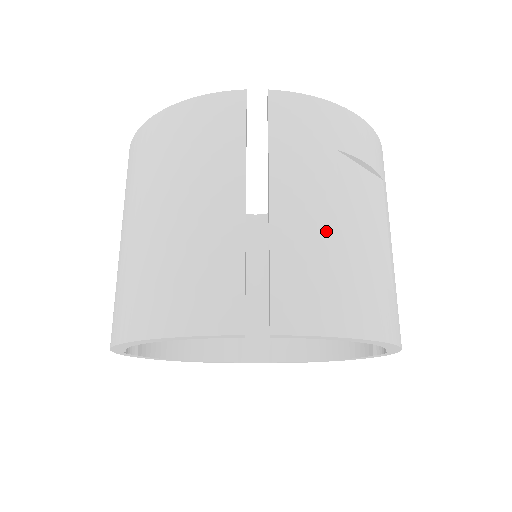
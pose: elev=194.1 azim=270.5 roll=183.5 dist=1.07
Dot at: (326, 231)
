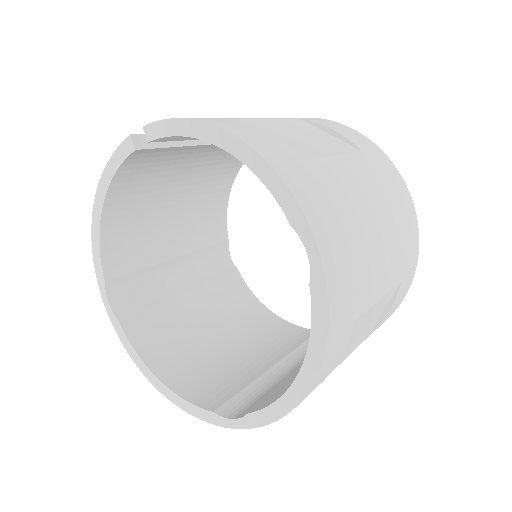
Dot at: occluded
